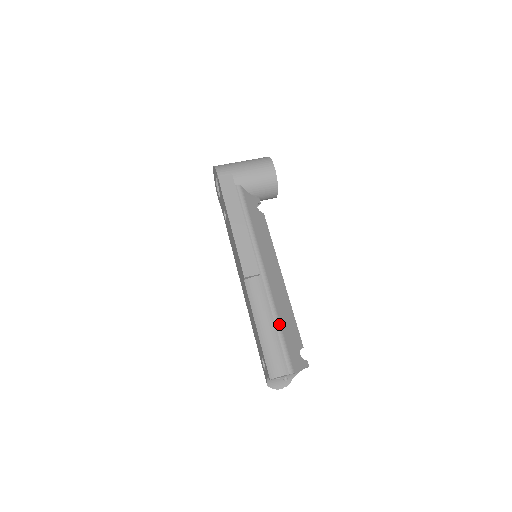
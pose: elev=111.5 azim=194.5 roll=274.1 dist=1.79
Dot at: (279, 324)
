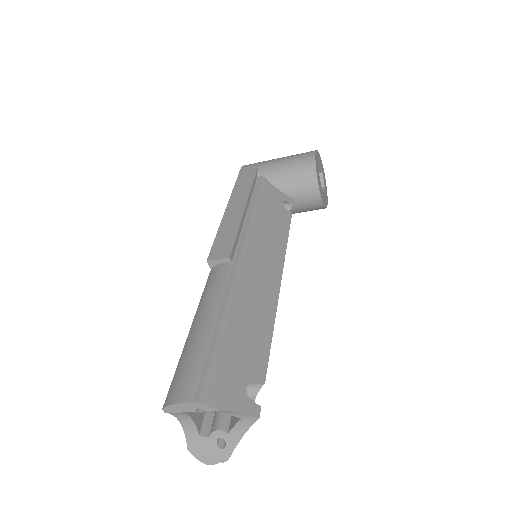
Dot at: (223, 324)
